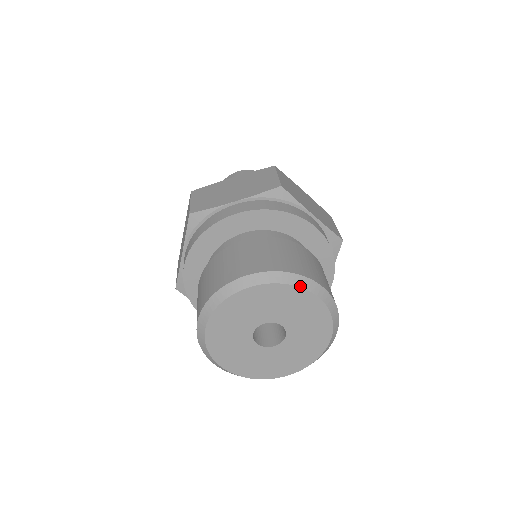
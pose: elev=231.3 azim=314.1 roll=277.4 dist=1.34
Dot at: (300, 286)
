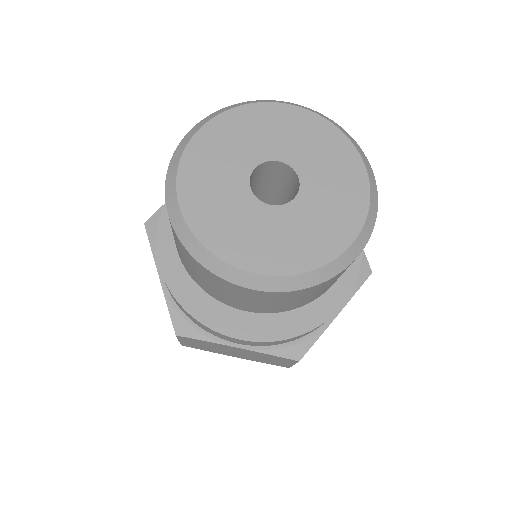
Dot at: (347, 136)
